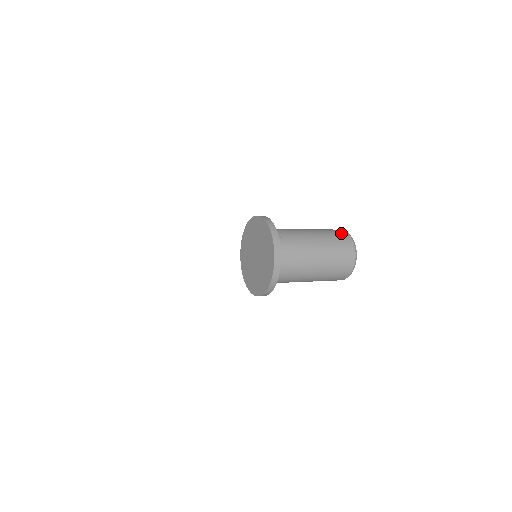
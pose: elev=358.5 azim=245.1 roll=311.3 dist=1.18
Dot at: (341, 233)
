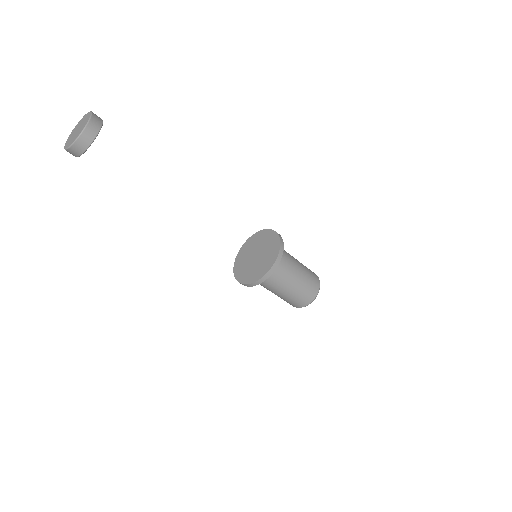
Dot at: occluded
